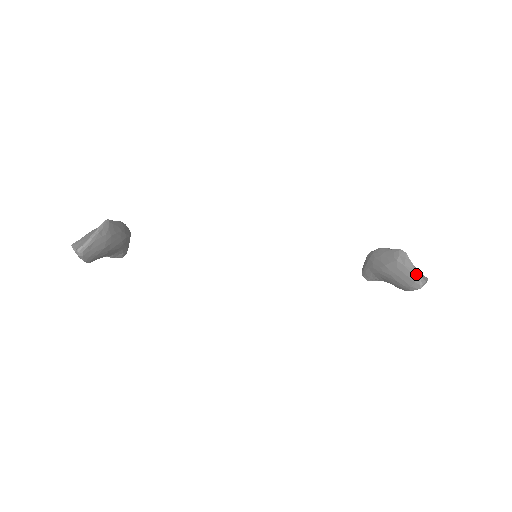
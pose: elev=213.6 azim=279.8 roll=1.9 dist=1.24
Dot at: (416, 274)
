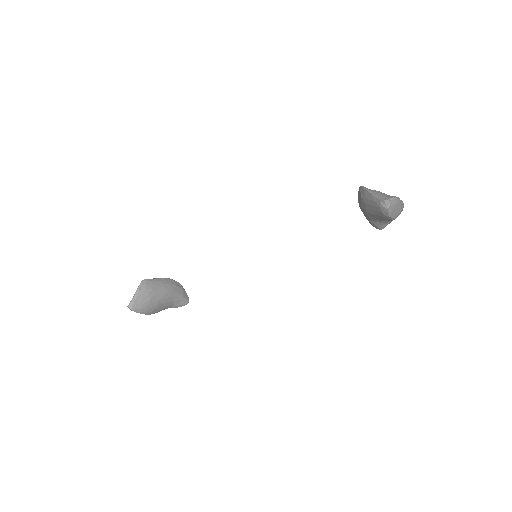
Dot at: (375, 199)
